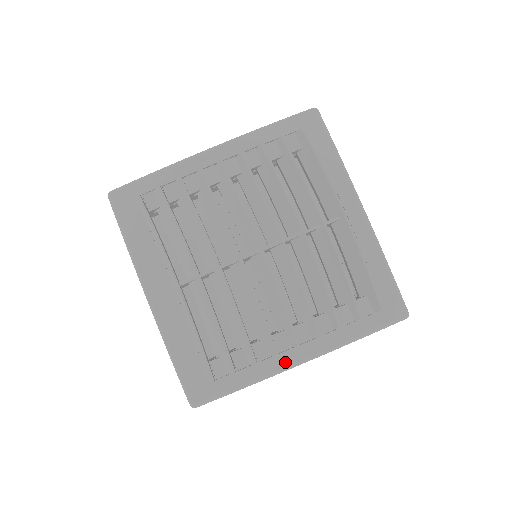
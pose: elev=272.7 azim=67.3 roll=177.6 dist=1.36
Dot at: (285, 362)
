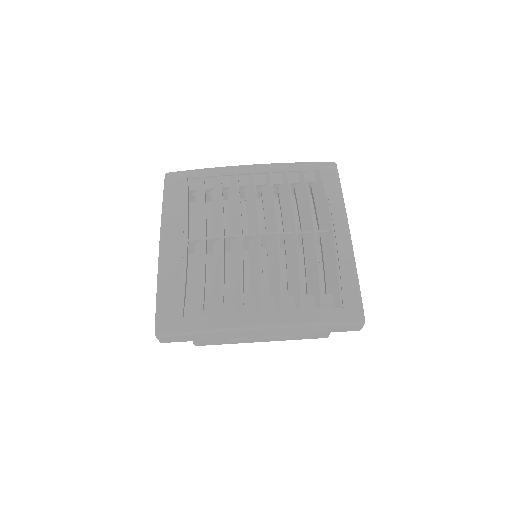
Dot at: (246, 321)
